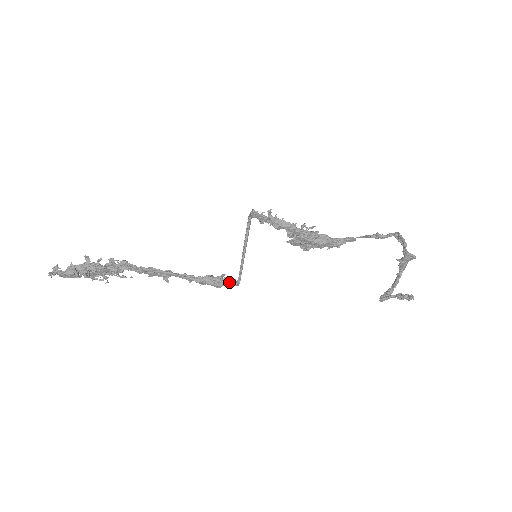
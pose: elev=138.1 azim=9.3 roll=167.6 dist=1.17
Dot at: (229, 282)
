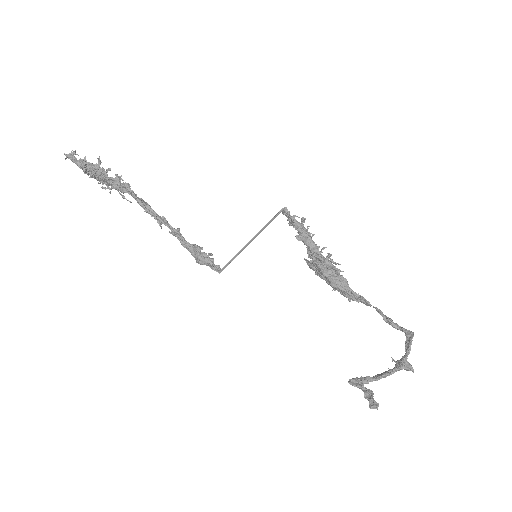
Dot at: (210, 265)
